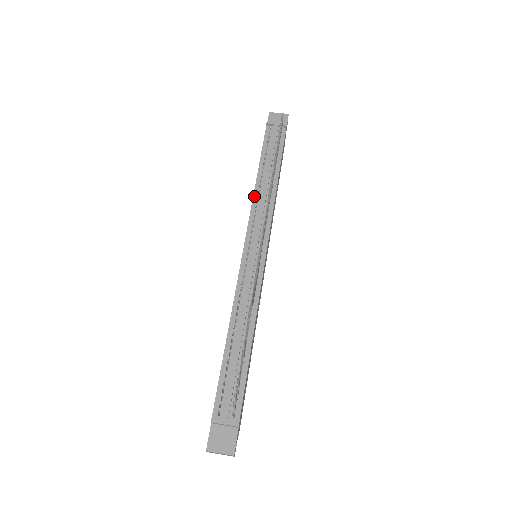
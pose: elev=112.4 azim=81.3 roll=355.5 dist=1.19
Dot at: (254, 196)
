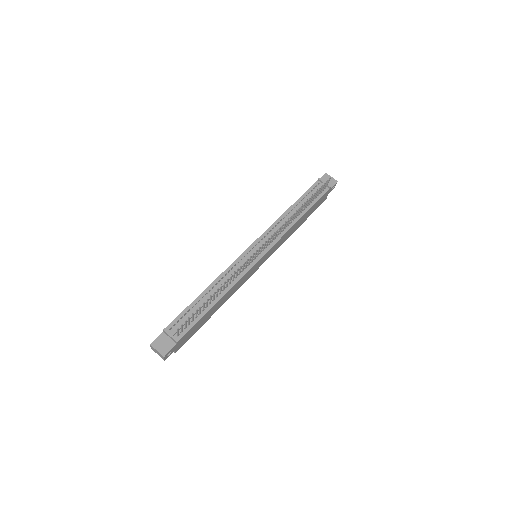
Dot at: (279, 219)
